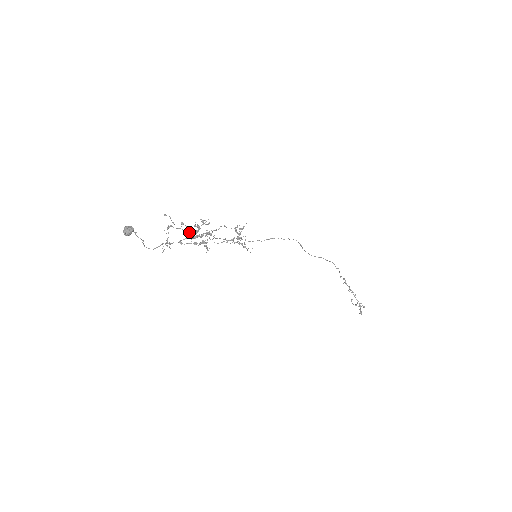
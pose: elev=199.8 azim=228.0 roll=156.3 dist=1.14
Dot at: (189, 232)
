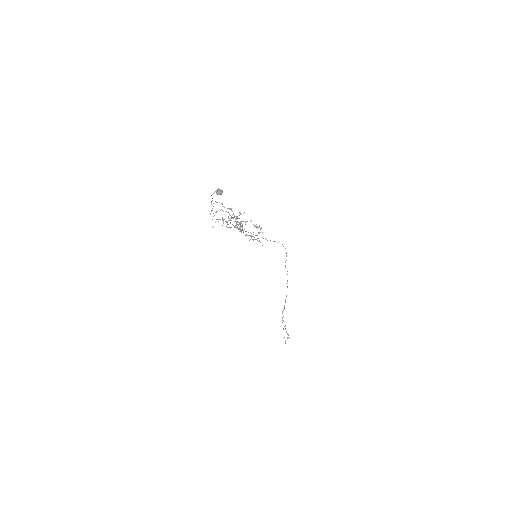
Dot at: (232, 218)
